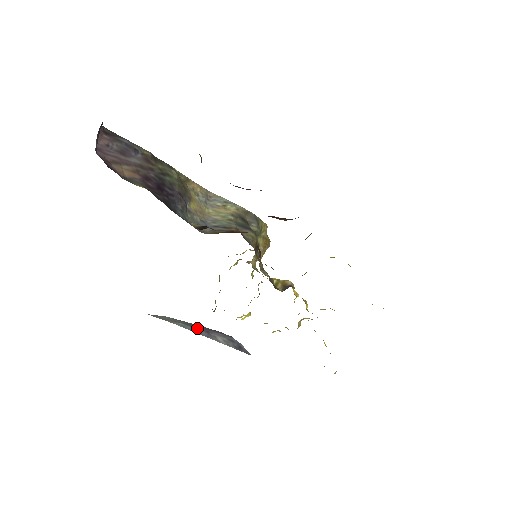
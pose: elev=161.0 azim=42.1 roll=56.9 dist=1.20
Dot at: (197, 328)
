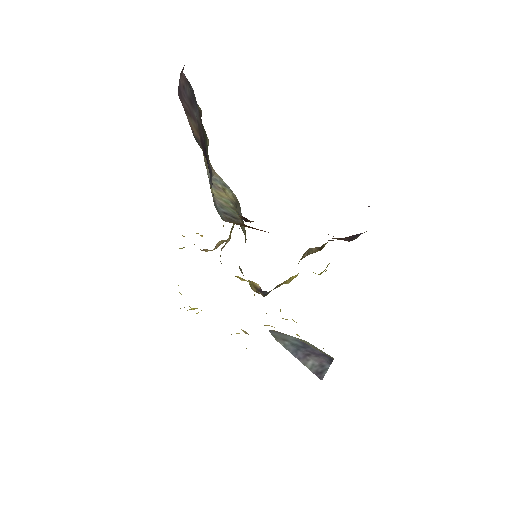
Dot at: (300, 350)
